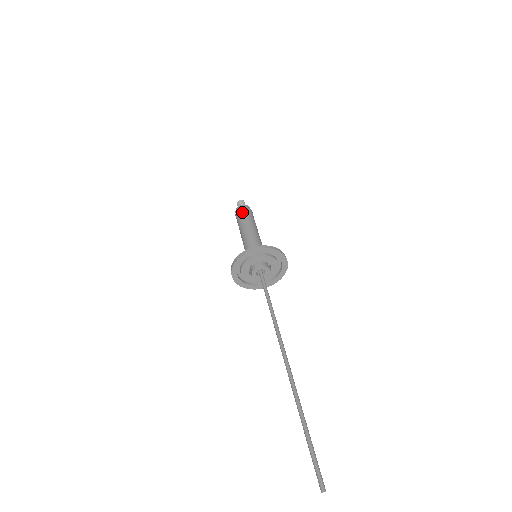
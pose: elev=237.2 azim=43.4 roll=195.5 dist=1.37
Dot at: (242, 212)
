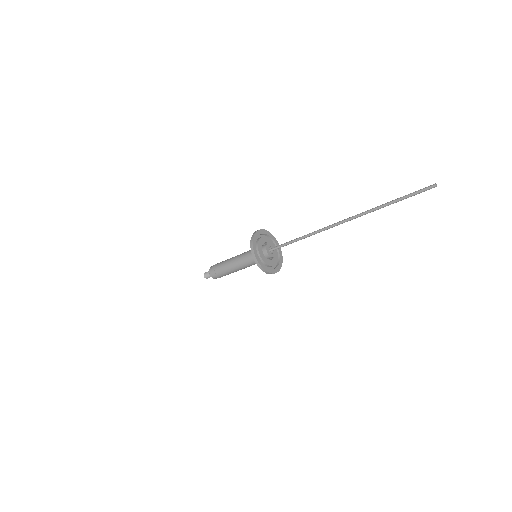
Dot at: (216, 267)
